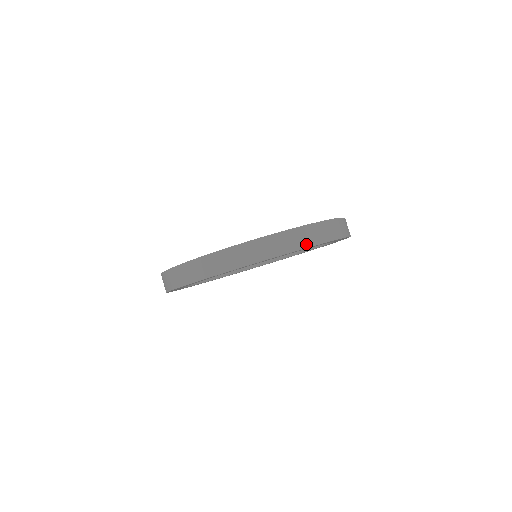
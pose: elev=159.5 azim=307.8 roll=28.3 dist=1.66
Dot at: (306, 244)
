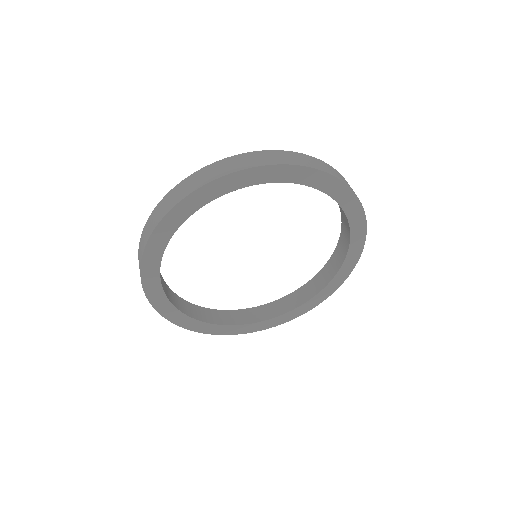
Dot at: (309, 165)
